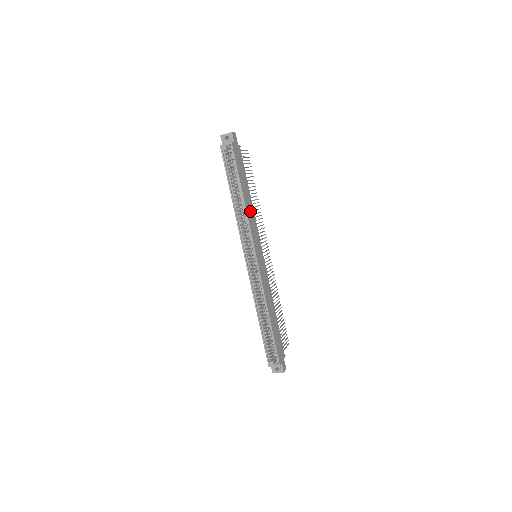
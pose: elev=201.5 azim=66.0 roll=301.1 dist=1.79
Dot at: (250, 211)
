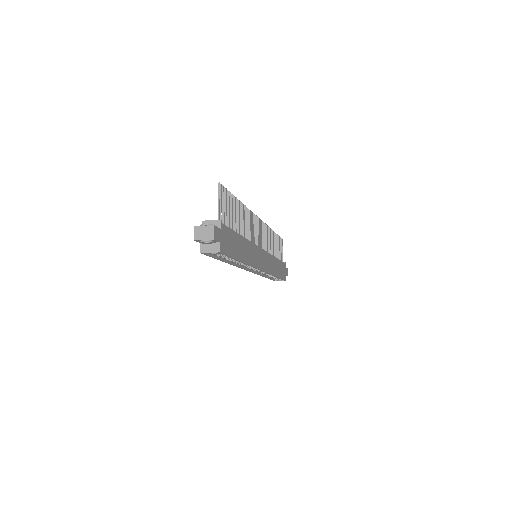
Dot at: (248, 252)
